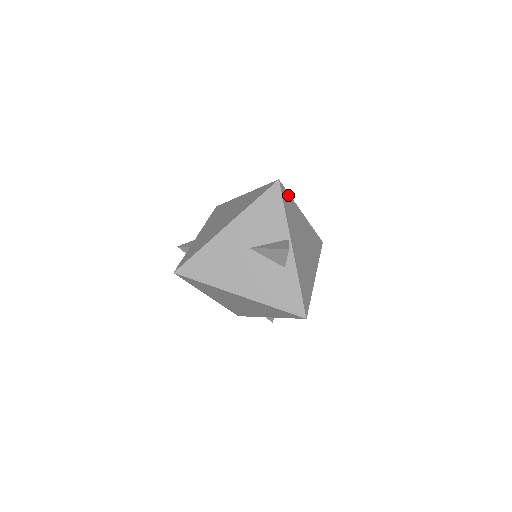
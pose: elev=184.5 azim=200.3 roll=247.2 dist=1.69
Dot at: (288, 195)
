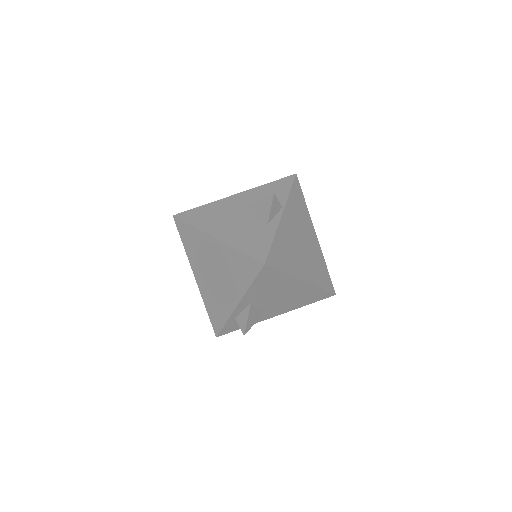
Dot at: (302, 196)
